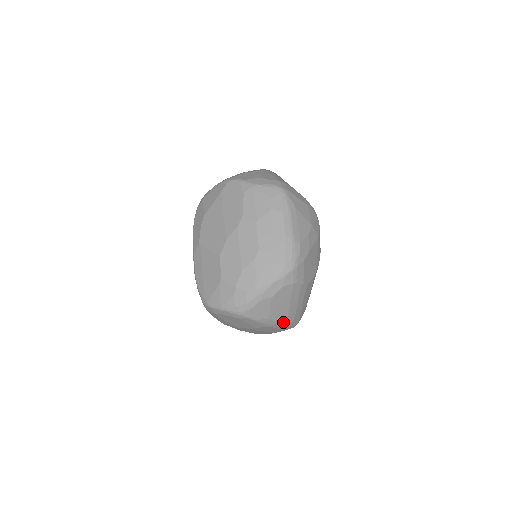
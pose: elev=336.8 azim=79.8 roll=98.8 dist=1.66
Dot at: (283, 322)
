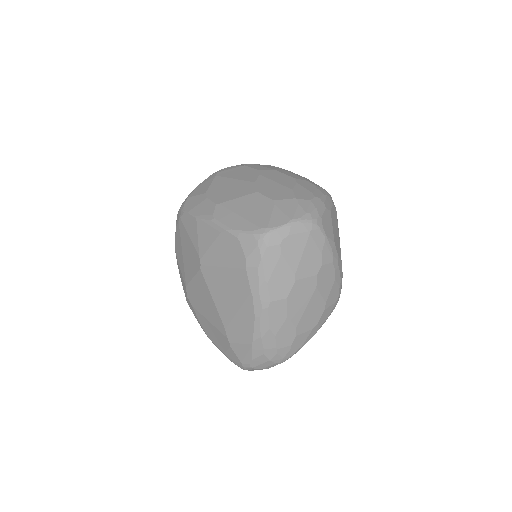
Dot at: (340, 264)
